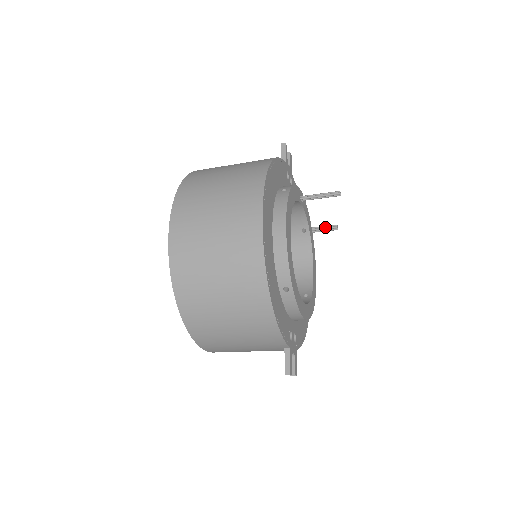
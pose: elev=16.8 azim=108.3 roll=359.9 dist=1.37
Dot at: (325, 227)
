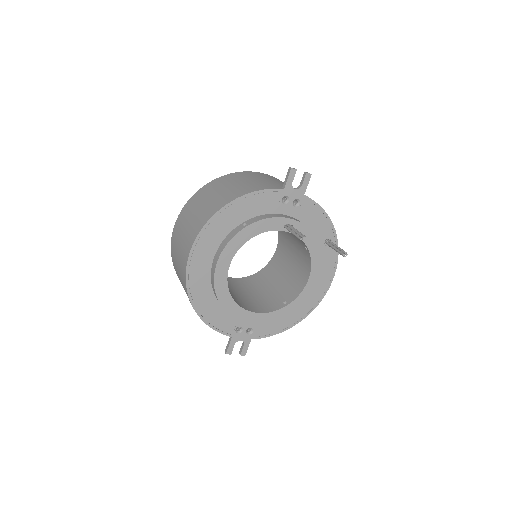
Dot at: (337, 249)
